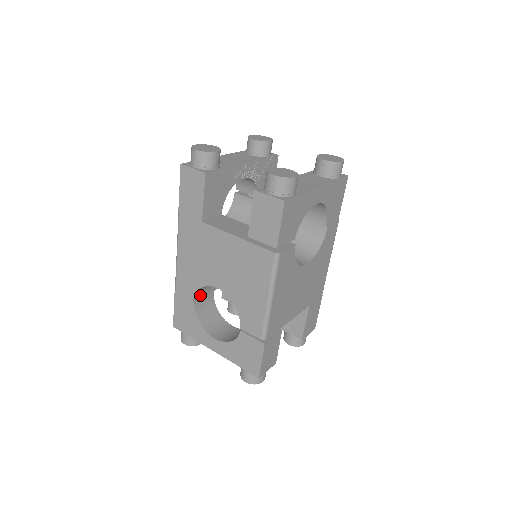
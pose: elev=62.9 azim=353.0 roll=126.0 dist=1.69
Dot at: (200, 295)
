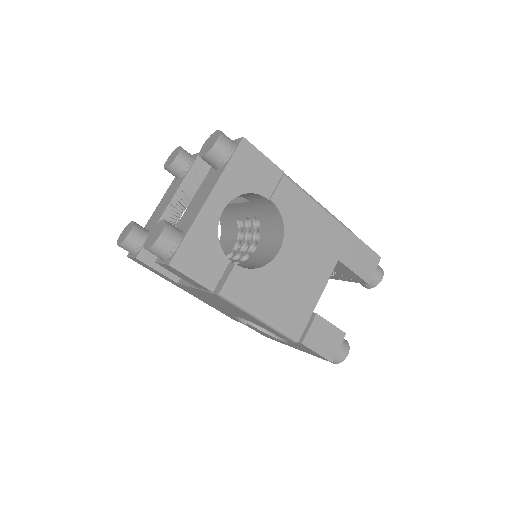
Dot at: occluded
